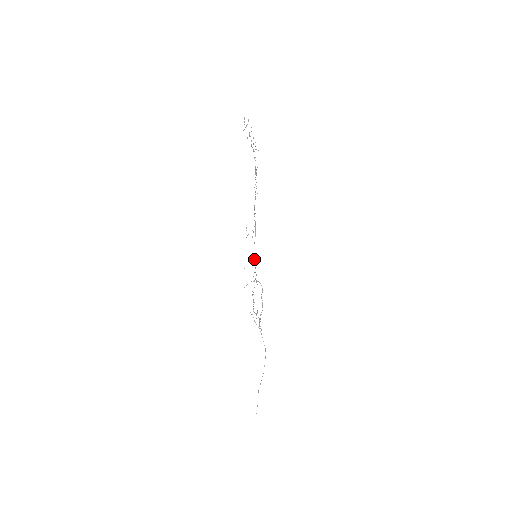
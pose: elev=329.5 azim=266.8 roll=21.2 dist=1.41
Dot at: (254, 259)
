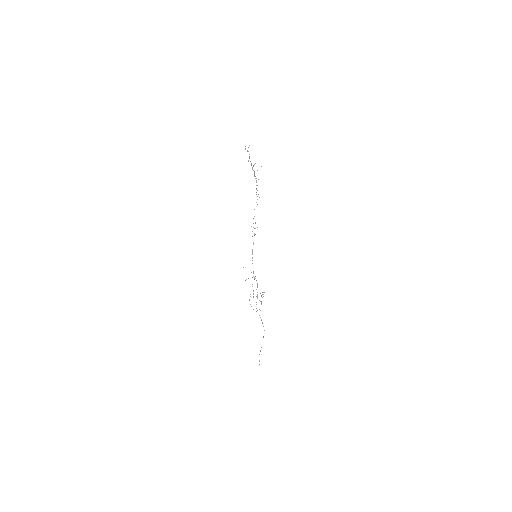
Dot at: (252, 260)
